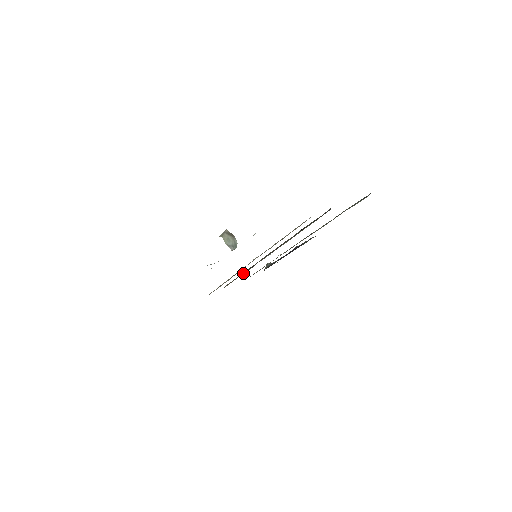
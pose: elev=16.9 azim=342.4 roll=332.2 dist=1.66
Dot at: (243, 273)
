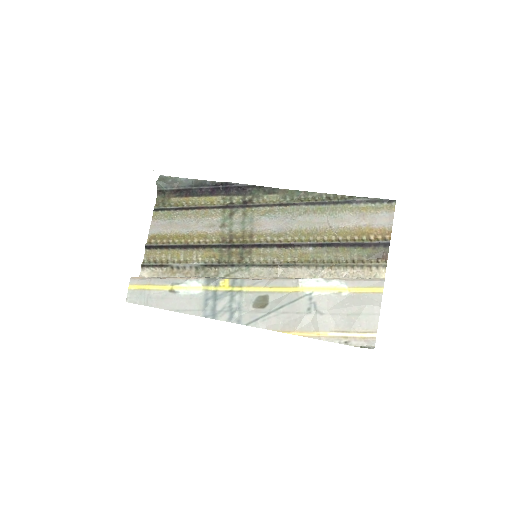
Dot at: (204, 249)
